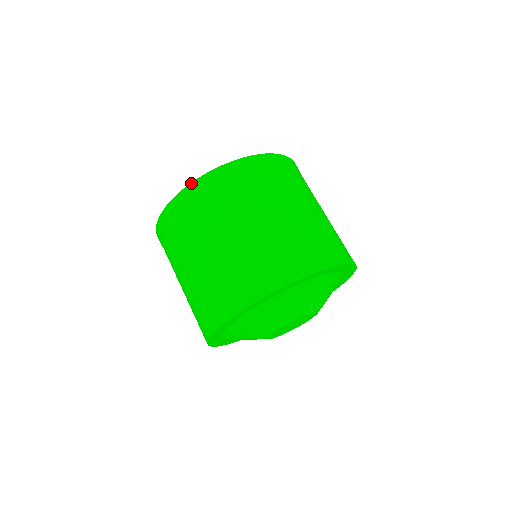
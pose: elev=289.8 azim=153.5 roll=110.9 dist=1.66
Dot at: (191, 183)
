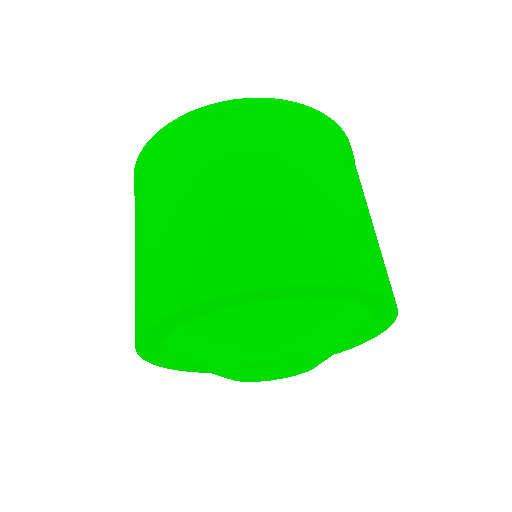
Dot at: (252, 98)
